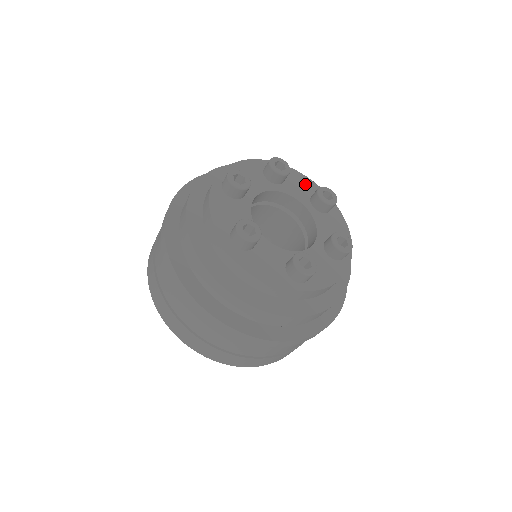
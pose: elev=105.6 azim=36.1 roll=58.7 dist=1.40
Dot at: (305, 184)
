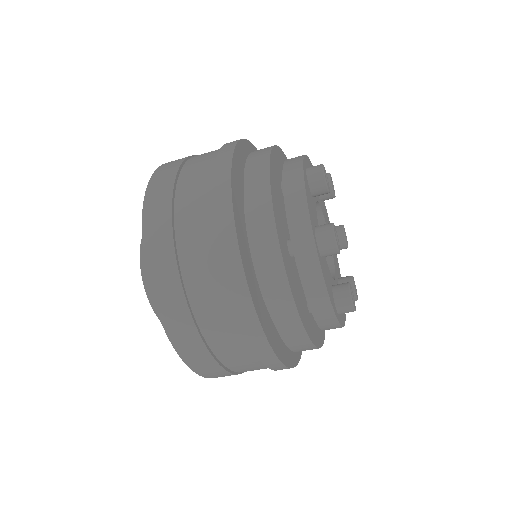
Dot at: occluded
